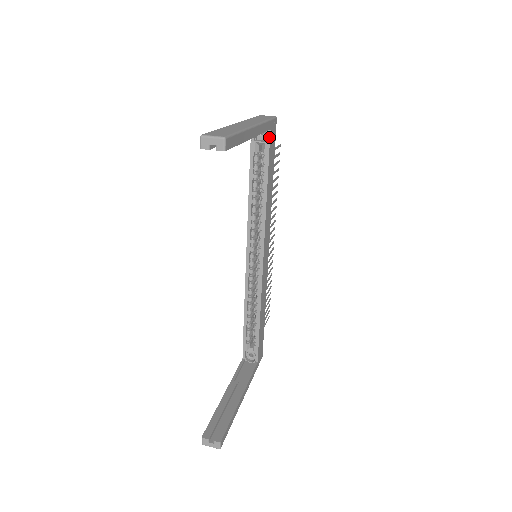
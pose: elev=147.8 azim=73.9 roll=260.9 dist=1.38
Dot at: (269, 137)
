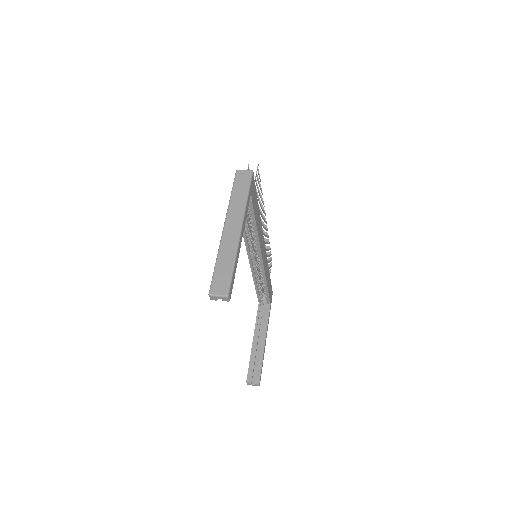
Dot at: (251, 198)
